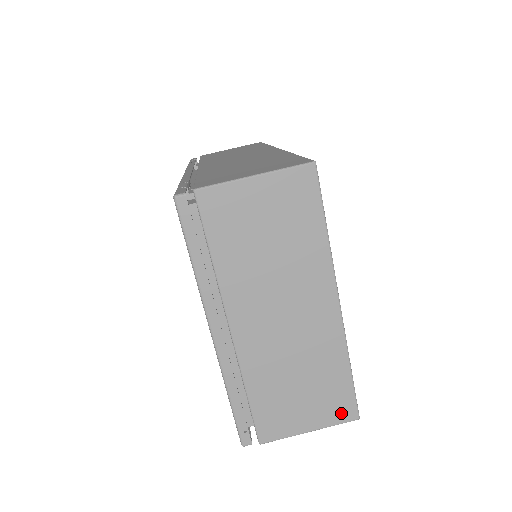
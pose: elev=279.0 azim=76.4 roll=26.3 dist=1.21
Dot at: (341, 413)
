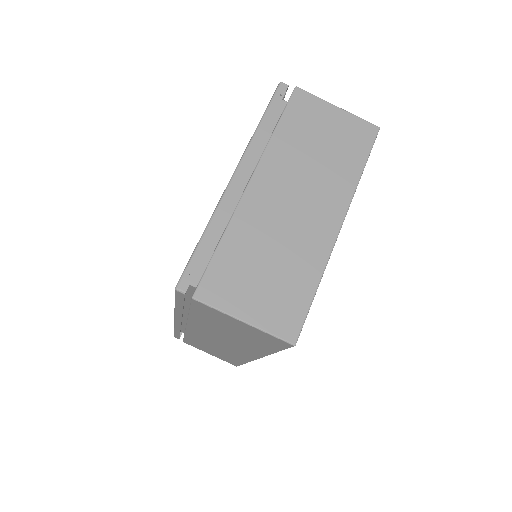
Dot at: (283, 325)
